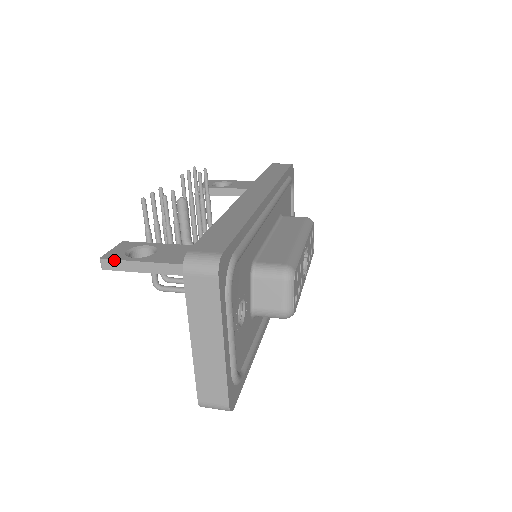
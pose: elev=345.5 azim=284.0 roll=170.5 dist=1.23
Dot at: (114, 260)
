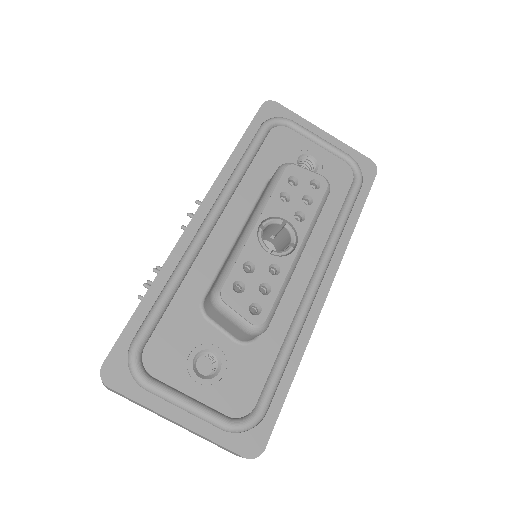
Dot at: occluded
